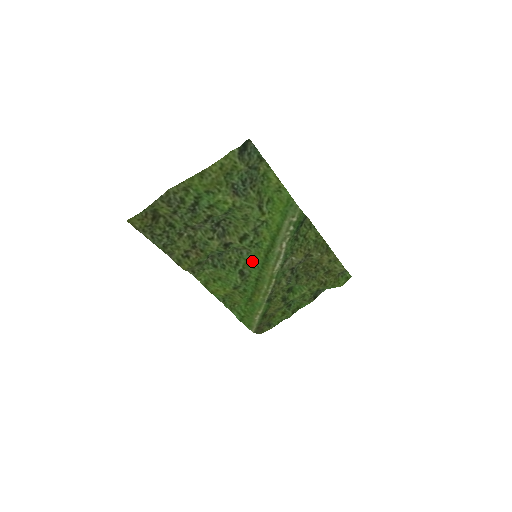
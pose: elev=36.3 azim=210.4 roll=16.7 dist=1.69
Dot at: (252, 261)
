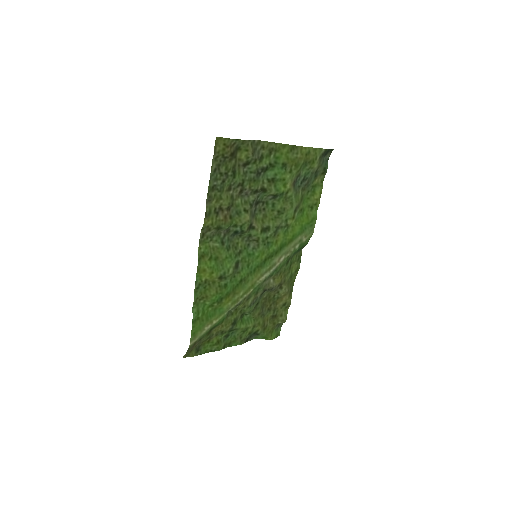
Dot at: (251, 258)
